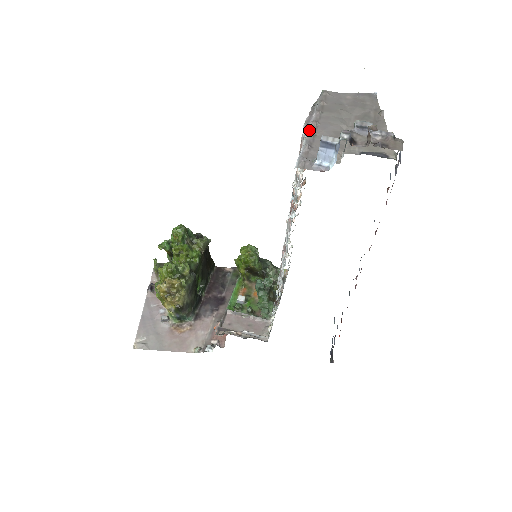
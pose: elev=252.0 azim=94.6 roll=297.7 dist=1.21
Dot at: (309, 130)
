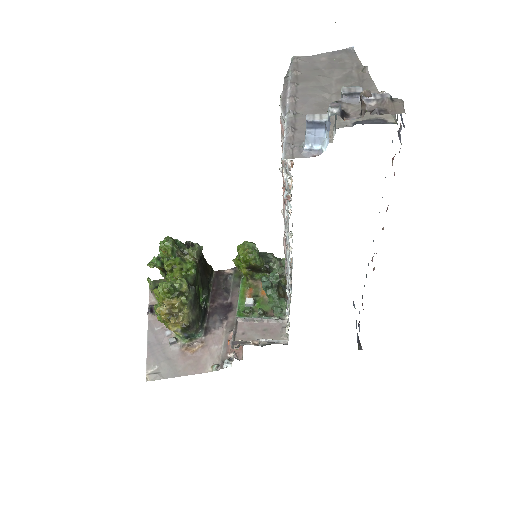
Dot at: (288, 109)
